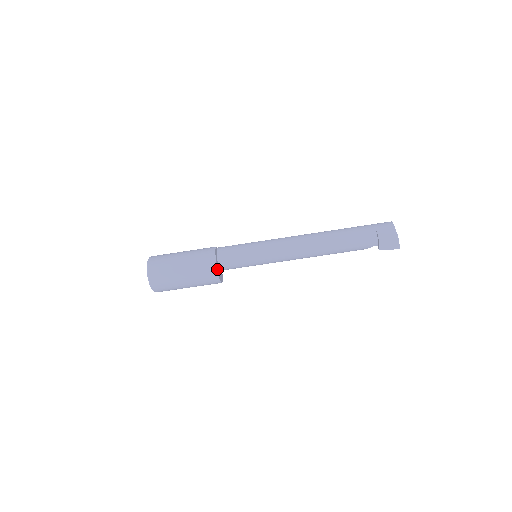
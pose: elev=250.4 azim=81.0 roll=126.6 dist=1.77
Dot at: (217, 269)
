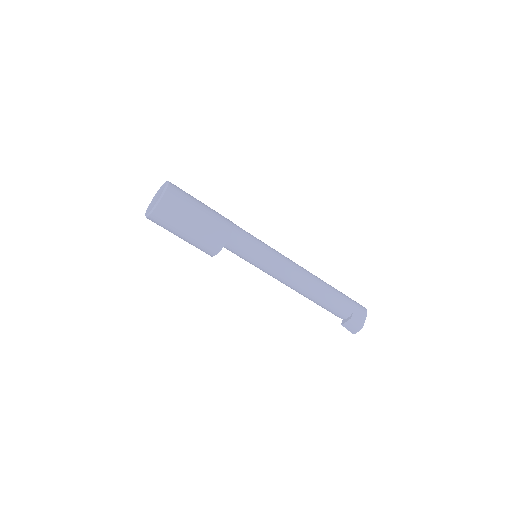
Dot at: (220, 250)
